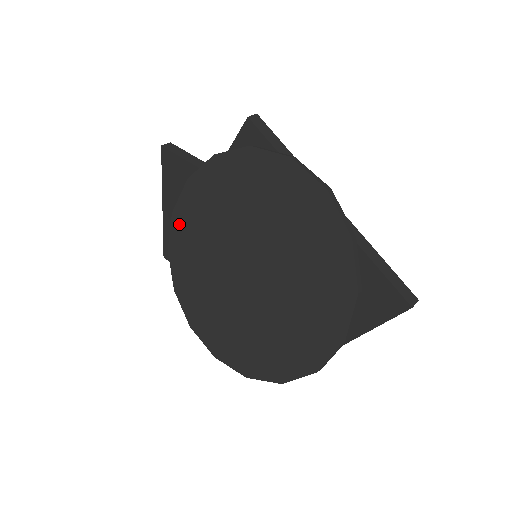
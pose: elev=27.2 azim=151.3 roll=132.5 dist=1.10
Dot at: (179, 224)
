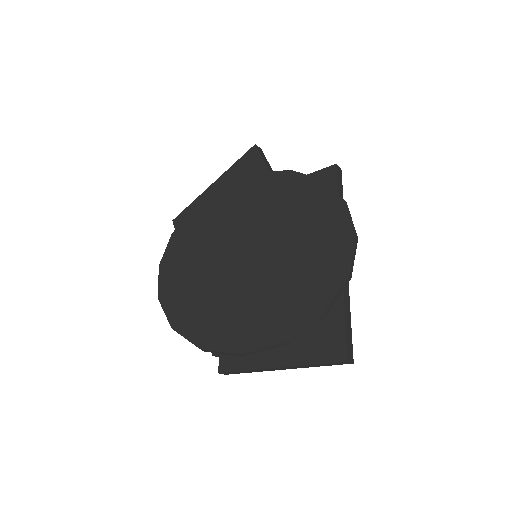
Dot at: (222, 194)
